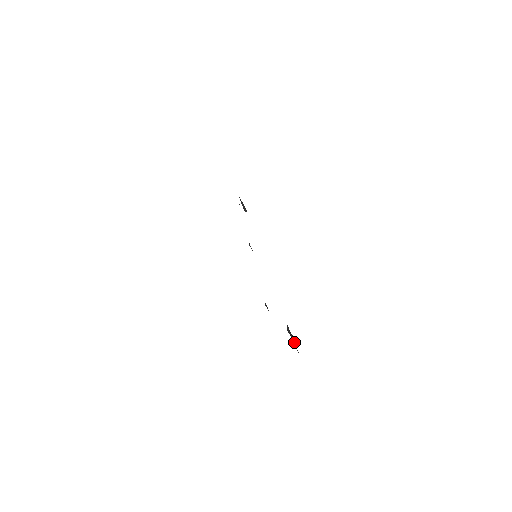
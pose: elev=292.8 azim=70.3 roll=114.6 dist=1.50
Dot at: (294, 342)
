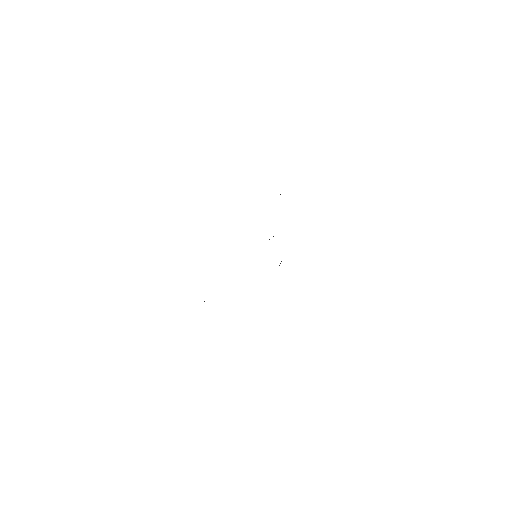
Dot at: occluded
